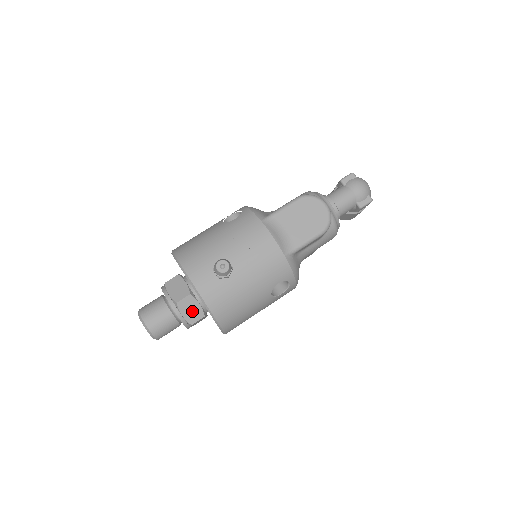
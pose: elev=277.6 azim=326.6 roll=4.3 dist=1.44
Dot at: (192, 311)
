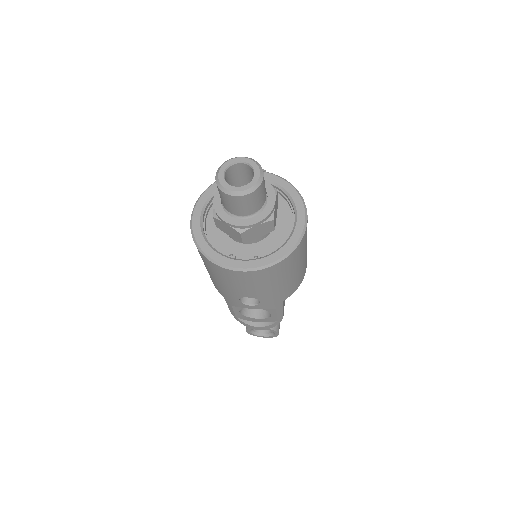
Dot at: occluded
